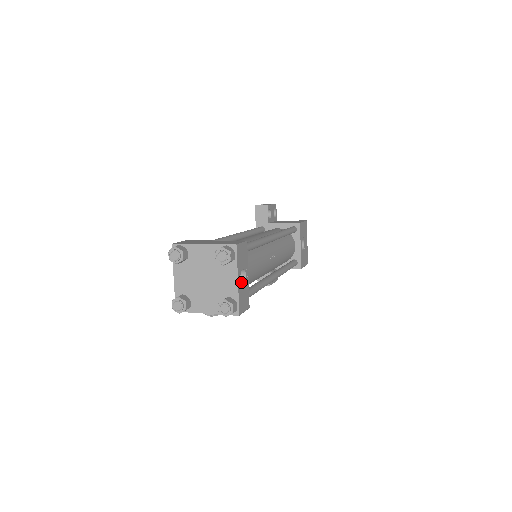
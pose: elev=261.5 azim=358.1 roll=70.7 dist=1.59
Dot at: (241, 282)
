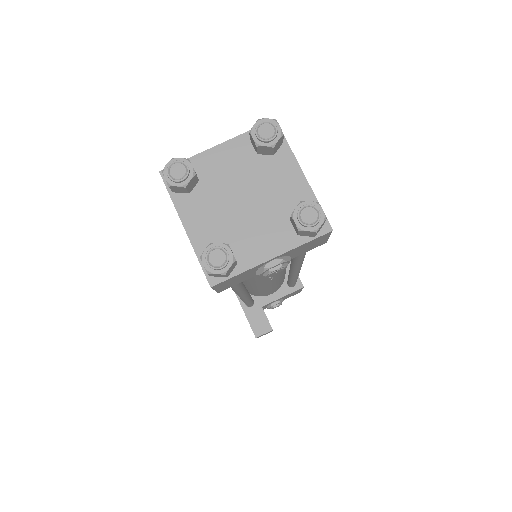
Dot at: occluded
